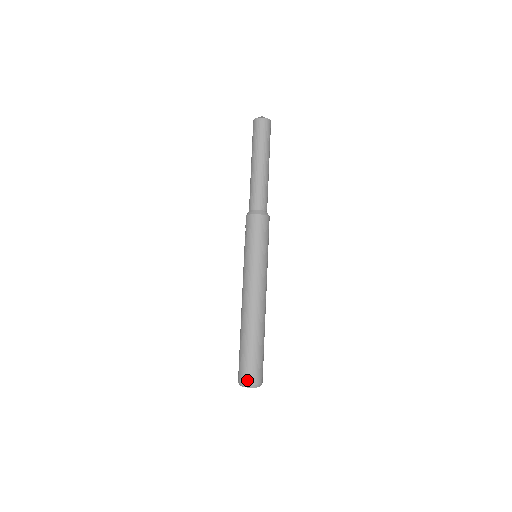
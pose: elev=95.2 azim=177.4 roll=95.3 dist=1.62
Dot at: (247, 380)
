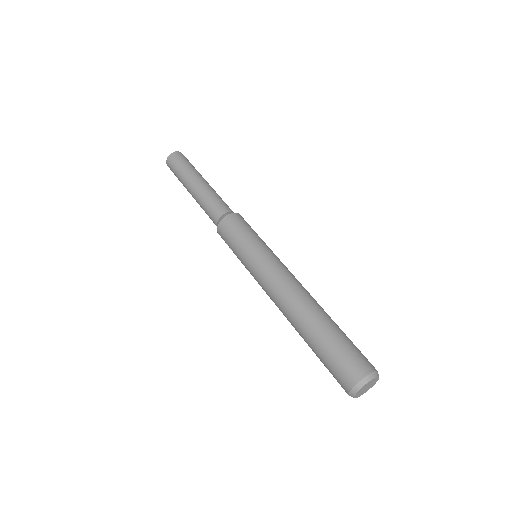
Dot at: (350, 381)
